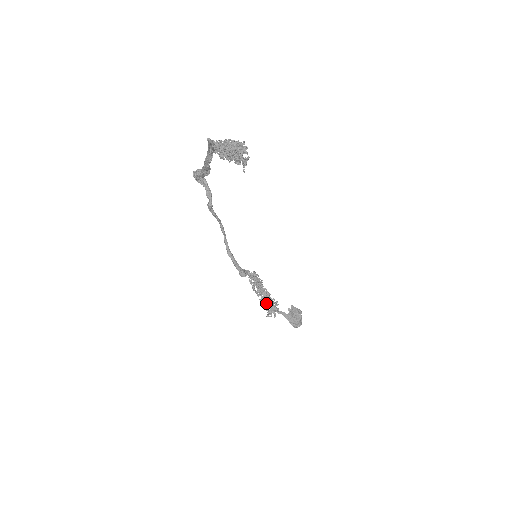
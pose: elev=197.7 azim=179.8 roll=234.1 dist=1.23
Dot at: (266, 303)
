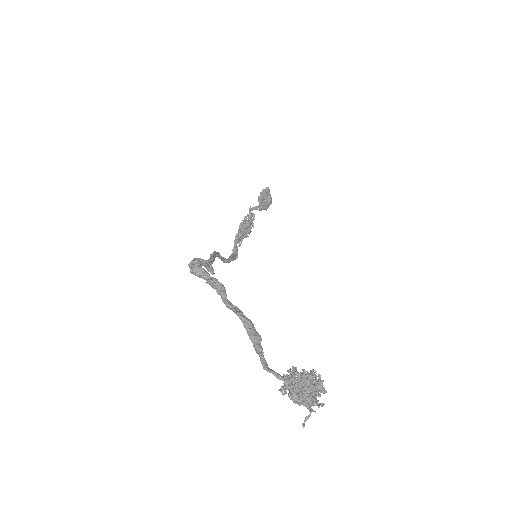
Dot at: (249, 234)
